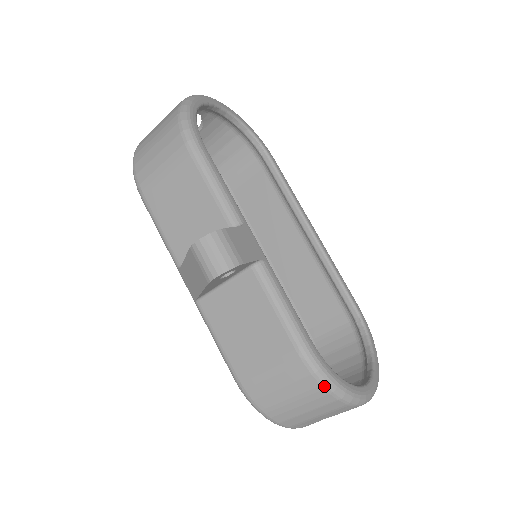
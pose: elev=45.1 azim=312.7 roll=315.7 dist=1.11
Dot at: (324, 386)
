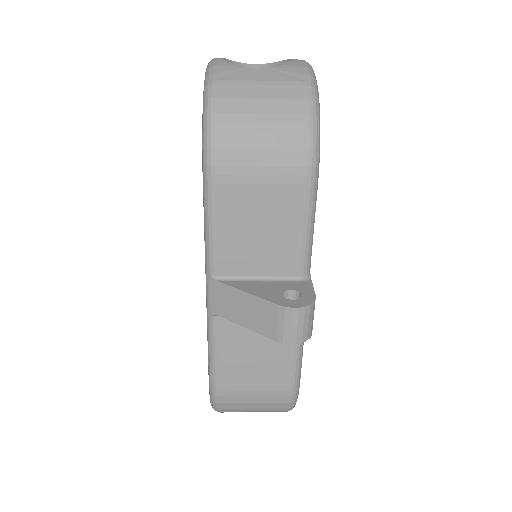
Dot at: (289, 408)
